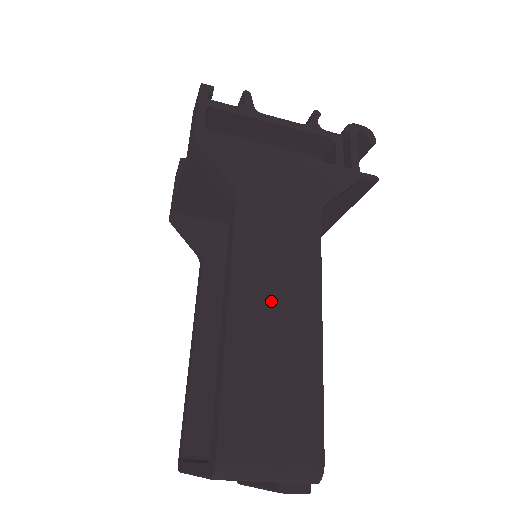
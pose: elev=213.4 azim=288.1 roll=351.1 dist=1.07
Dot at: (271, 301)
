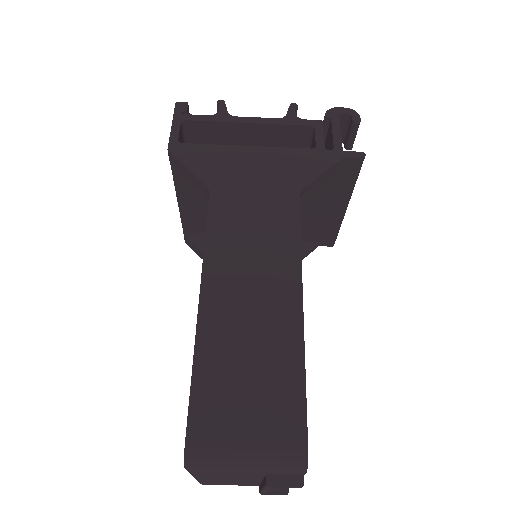
Dot at: (245, 286)
